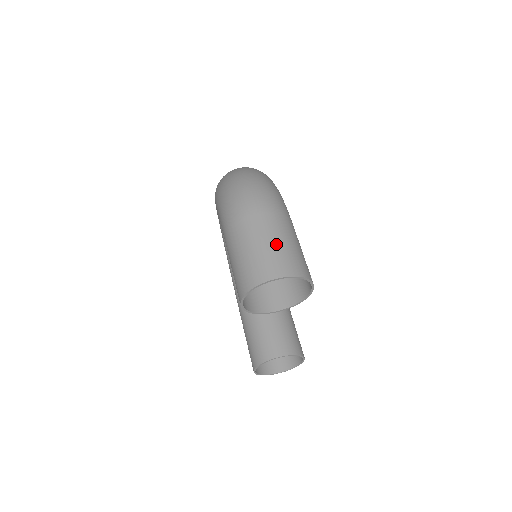
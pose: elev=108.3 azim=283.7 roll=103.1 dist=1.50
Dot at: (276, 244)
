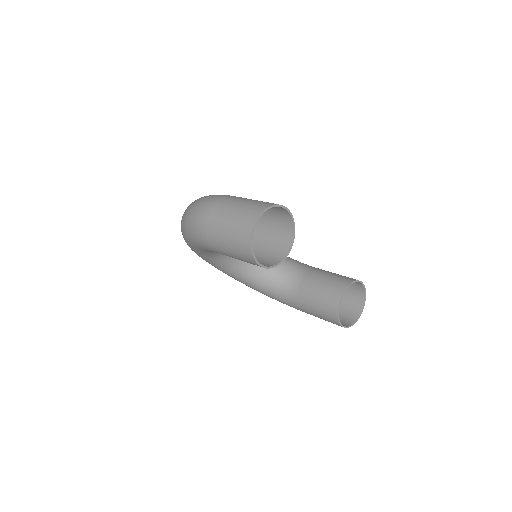
Dot at: (237, 210)
